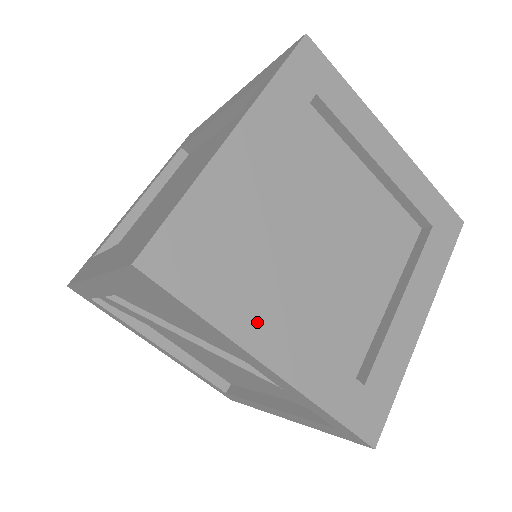
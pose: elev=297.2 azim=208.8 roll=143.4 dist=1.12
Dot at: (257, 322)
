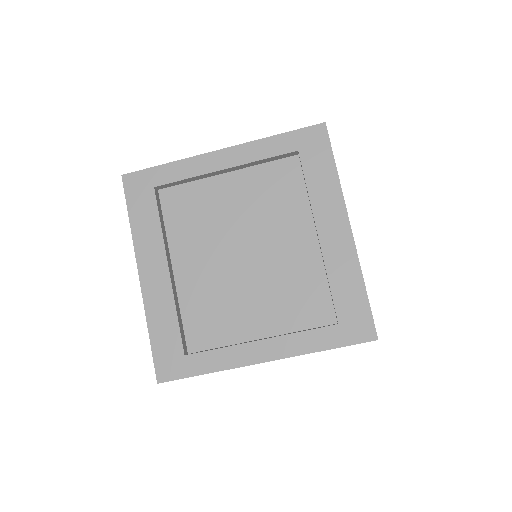
Dot at: occluded
